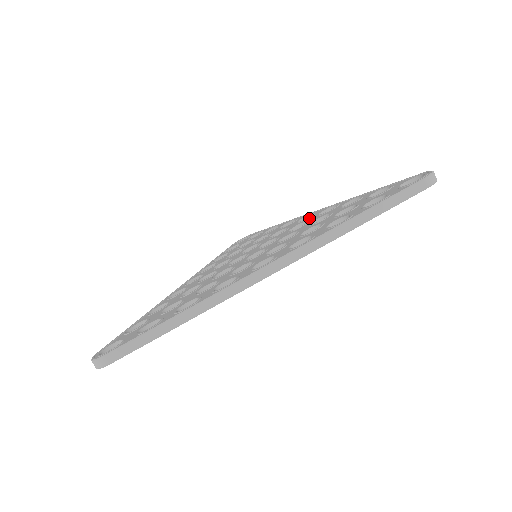
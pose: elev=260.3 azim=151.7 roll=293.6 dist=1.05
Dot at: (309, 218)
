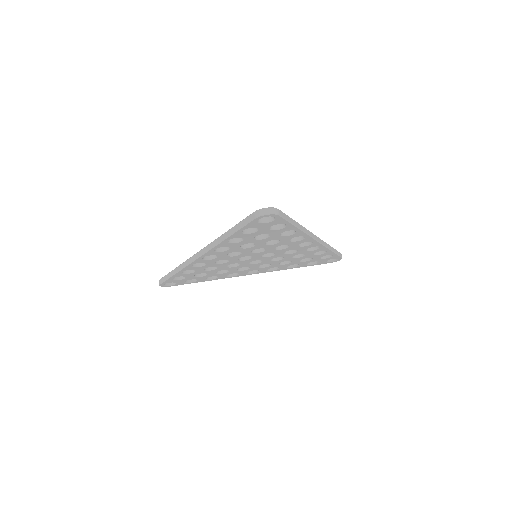
Dot at: occluded
